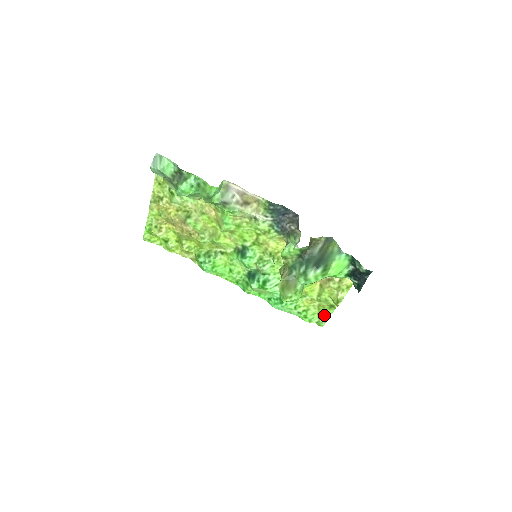
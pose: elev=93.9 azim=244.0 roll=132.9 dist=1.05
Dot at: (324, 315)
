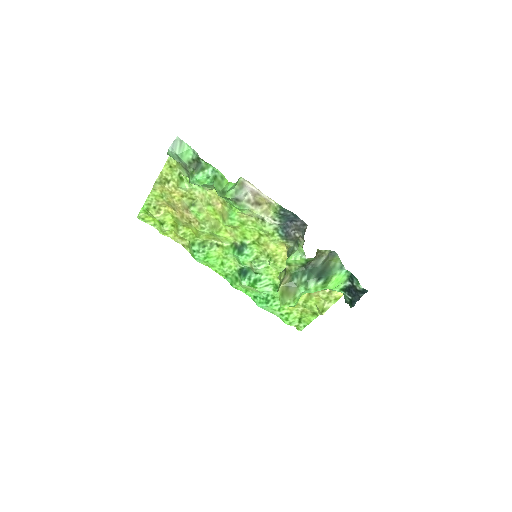
Dot at: (305, 320)
